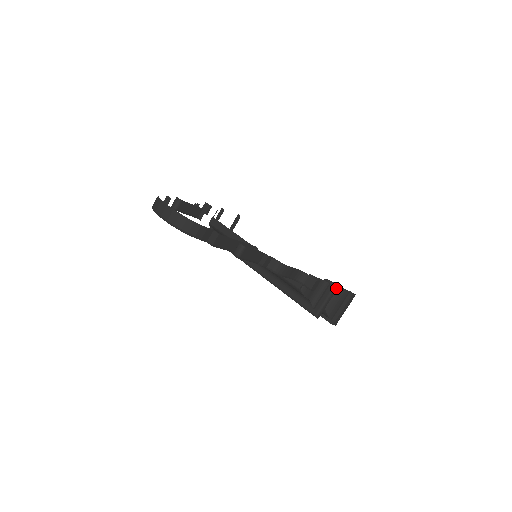
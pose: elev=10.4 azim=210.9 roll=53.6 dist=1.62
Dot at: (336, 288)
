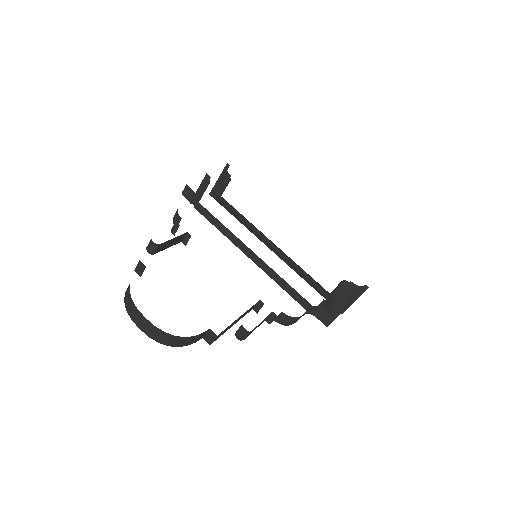
Dot at: occluded
